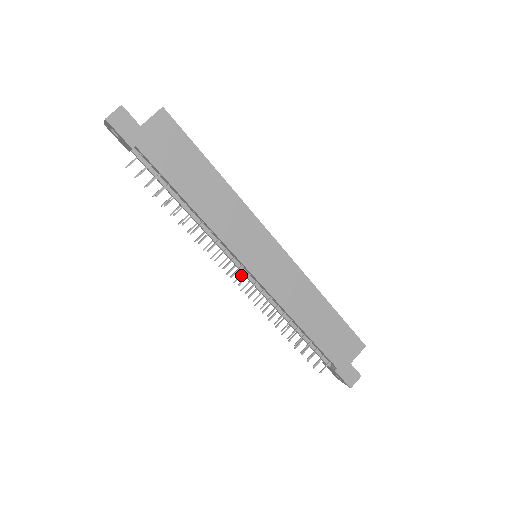
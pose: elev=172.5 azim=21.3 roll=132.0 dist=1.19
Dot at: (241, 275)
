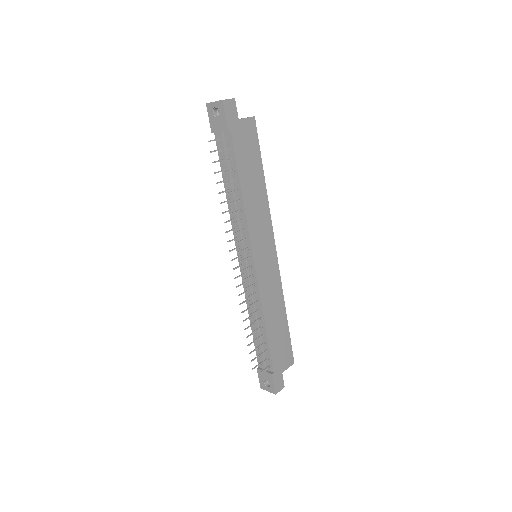
Dot at: (240, 266)
